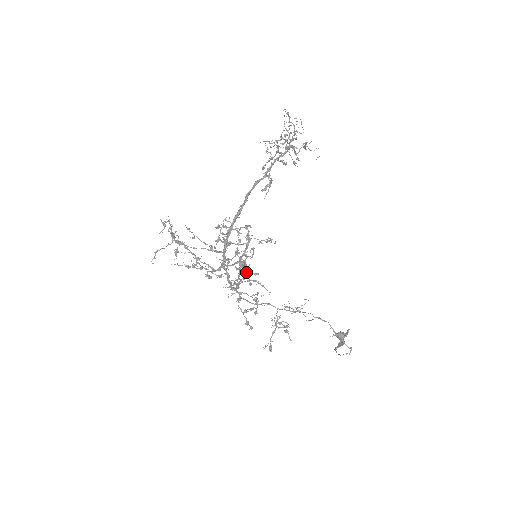
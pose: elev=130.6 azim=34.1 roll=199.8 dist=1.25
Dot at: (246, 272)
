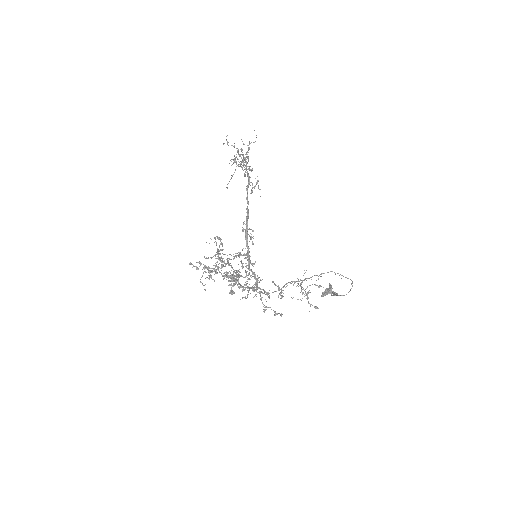
Dot at: (240, 286)
